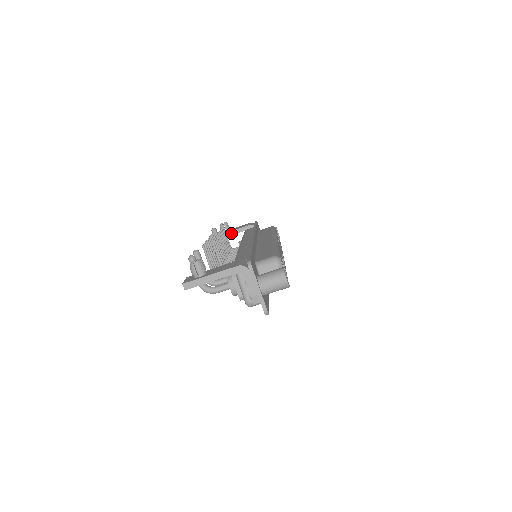
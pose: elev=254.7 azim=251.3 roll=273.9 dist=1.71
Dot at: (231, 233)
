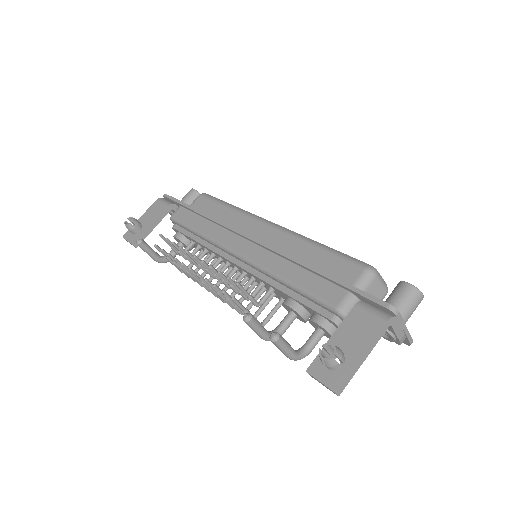
Dot at: (150, 229)
